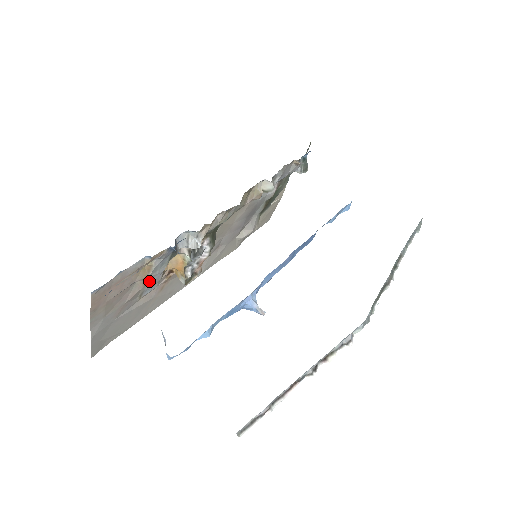
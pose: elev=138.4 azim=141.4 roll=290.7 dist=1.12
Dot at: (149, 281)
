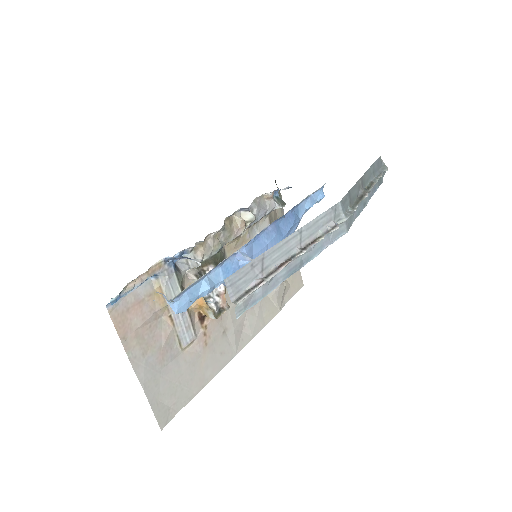
Dot at: (175, 317)
